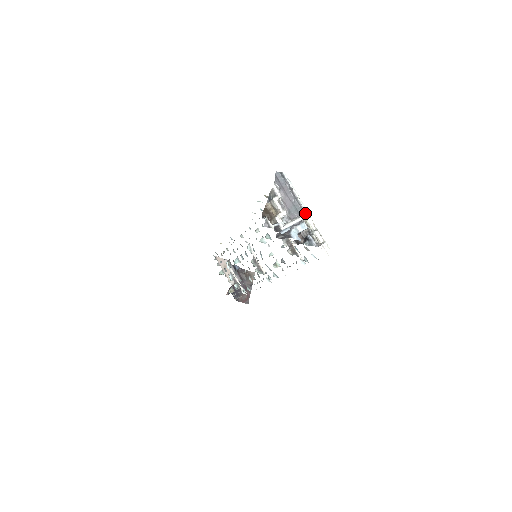
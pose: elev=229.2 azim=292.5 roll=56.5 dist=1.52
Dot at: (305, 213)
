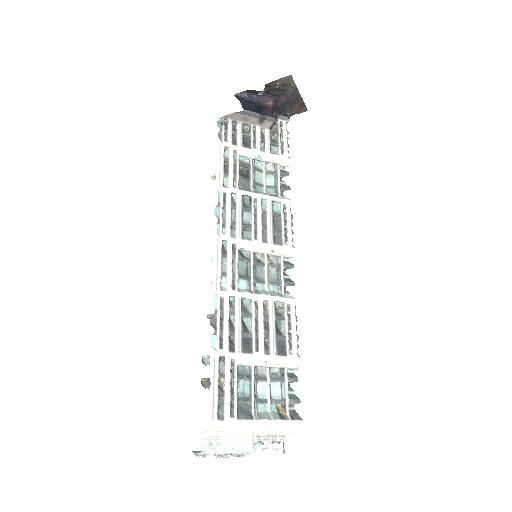
Dot at: occluded
